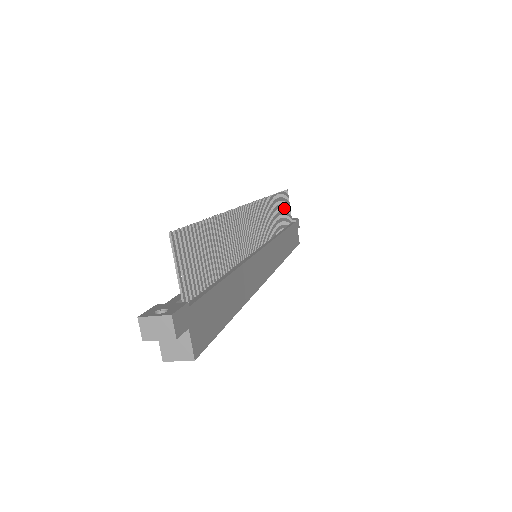
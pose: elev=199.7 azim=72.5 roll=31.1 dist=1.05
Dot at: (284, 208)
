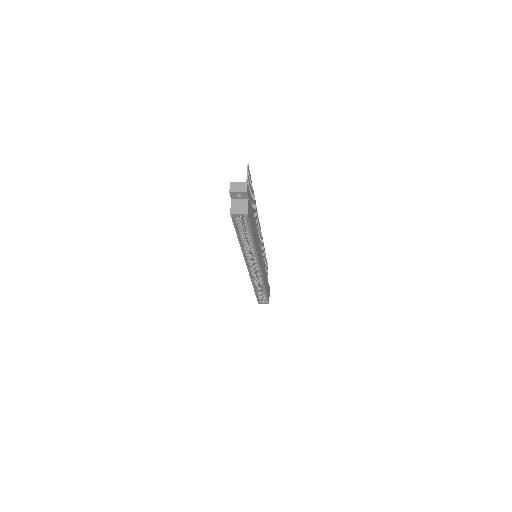
Dot at: (266, 269)
